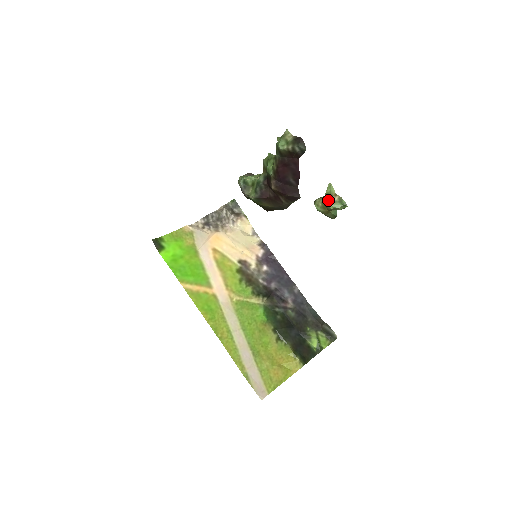
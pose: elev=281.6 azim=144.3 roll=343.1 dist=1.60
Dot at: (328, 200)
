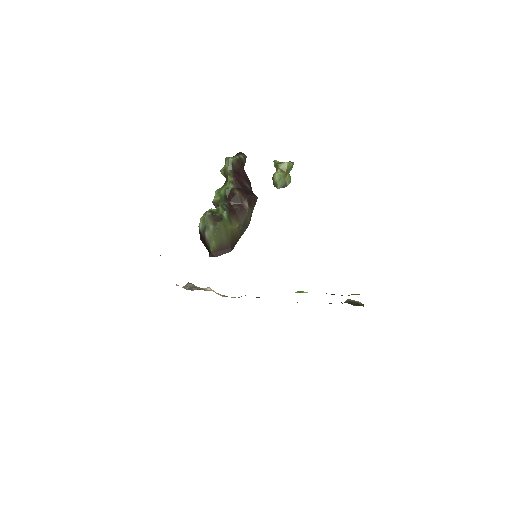
Dot at: (282, 162)
